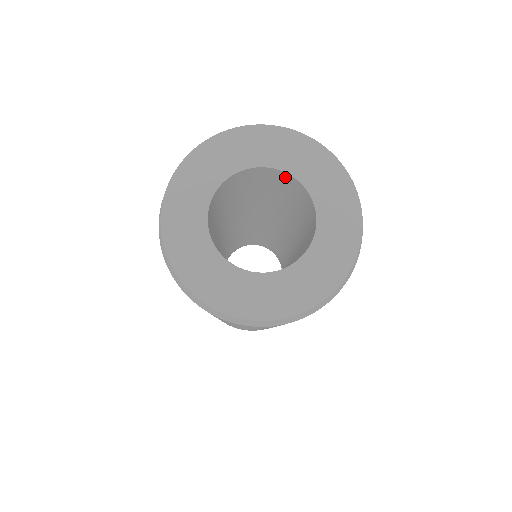
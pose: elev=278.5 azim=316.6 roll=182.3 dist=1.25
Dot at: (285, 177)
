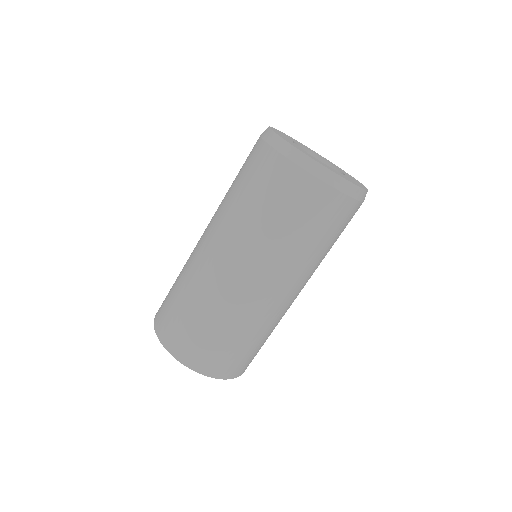
Dot at: occluded
